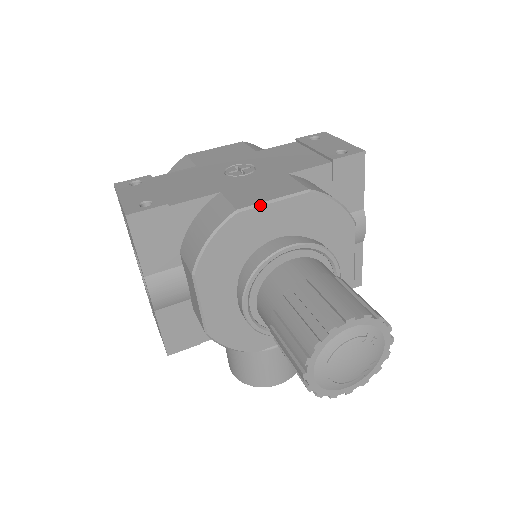
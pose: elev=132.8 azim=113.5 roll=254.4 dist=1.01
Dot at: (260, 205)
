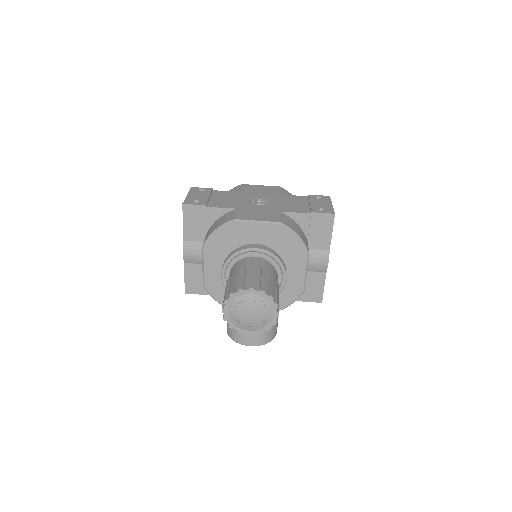
Dot at: (248, 221)
